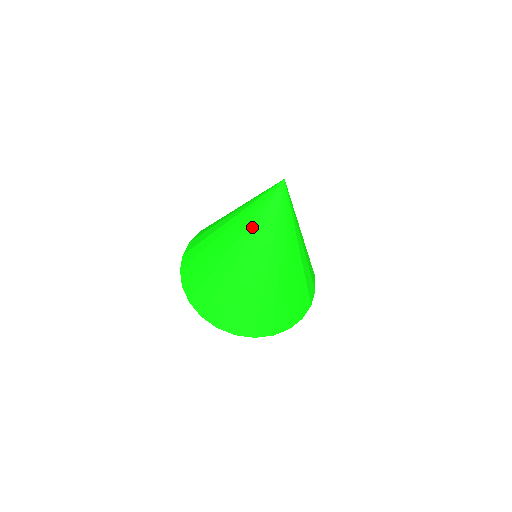
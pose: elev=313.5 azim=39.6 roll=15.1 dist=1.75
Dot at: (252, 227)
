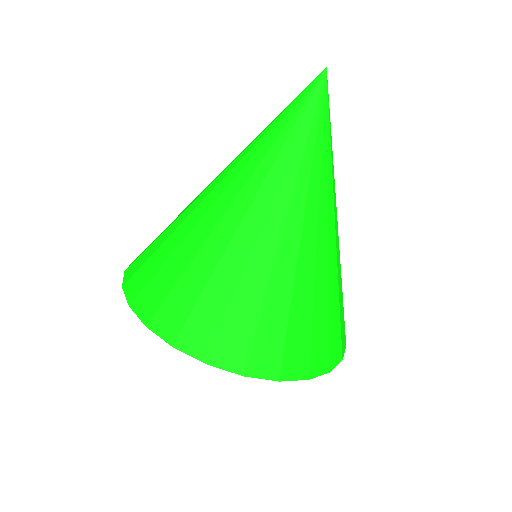
Dot at: (266, 146)
